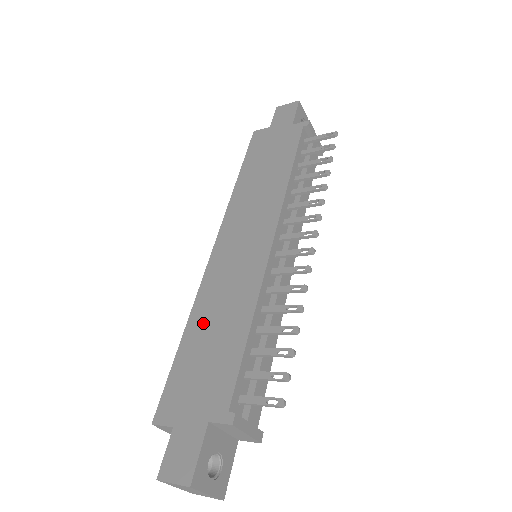
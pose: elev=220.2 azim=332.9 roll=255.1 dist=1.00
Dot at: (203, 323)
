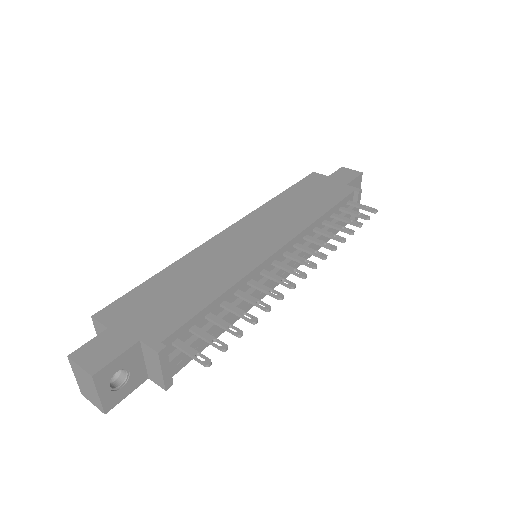
Dot at: (184, 272)
